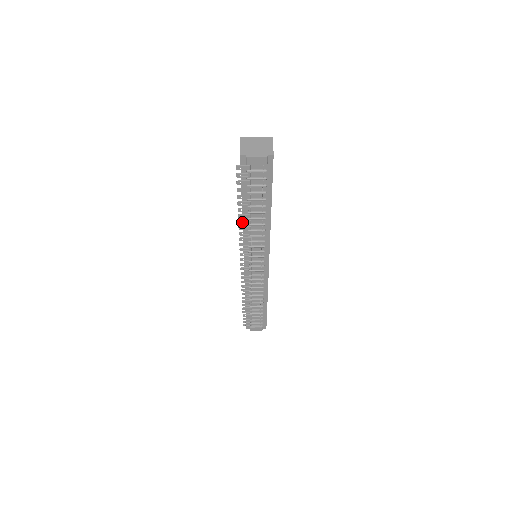
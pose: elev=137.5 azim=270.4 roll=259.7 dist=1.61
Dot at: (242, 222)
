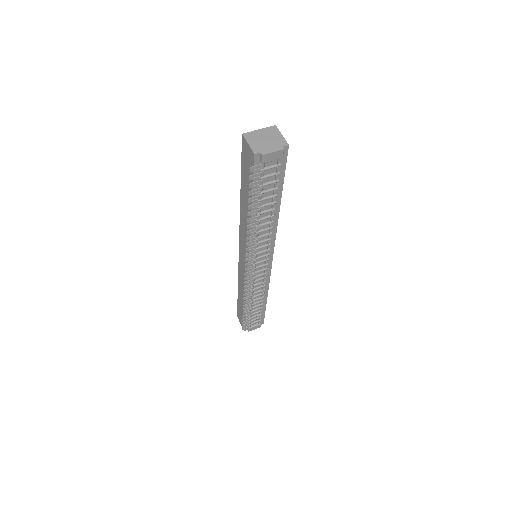
Dot at: (250, 226)
